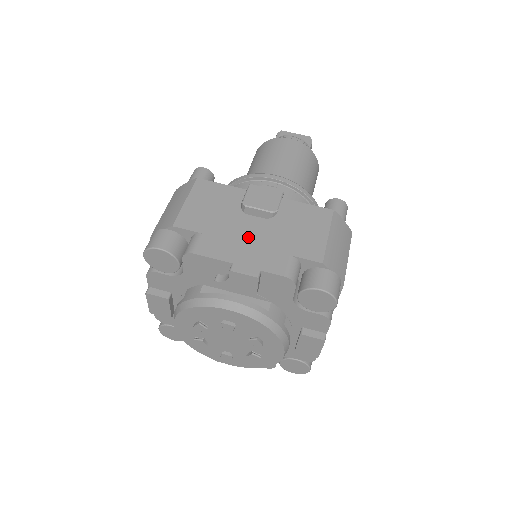
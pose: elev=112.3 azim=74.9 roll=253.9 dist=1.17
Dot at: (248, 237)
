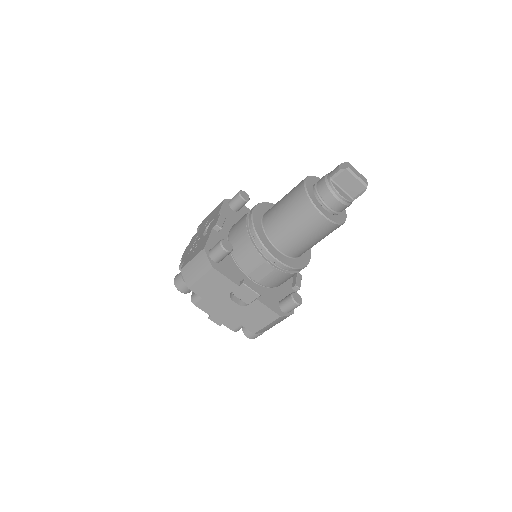
Dot at: (225, 309)
